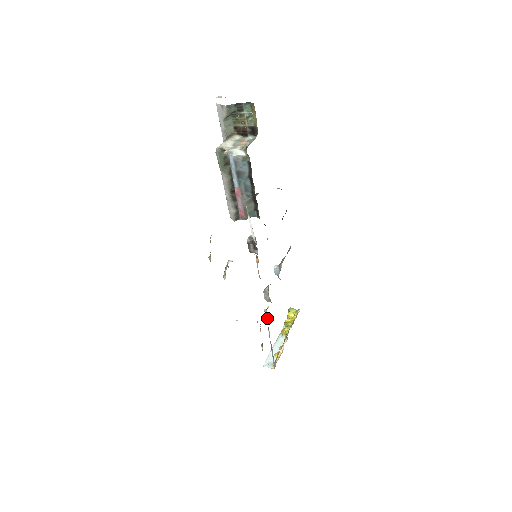
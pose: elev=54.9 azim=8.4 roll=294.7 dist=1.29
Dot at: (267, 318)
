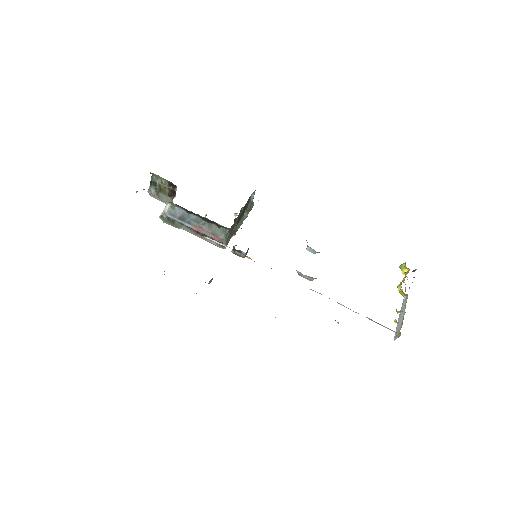
Dot at: (321, 294)
